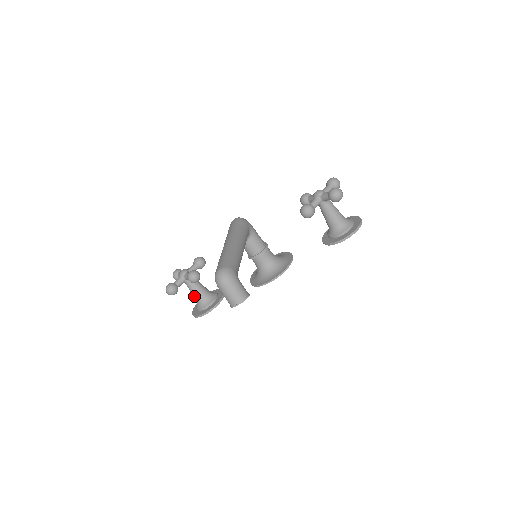
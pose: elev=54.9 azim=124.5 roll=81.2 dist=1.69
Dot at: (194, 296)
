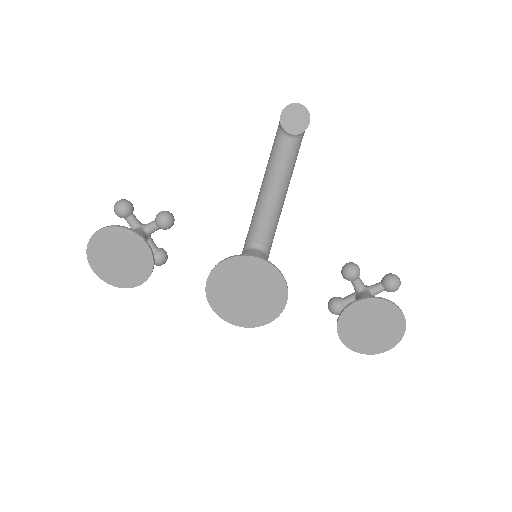
Dot at: occluded
